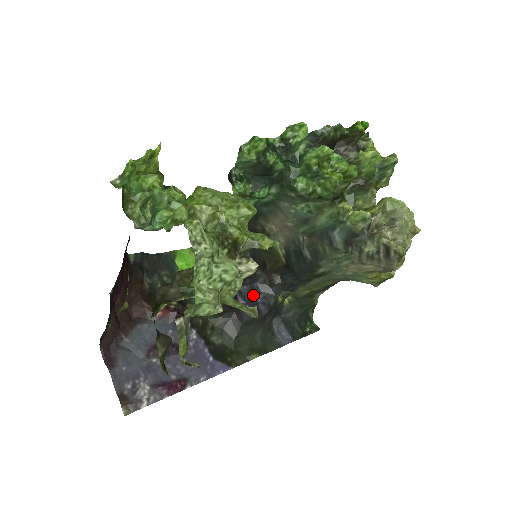
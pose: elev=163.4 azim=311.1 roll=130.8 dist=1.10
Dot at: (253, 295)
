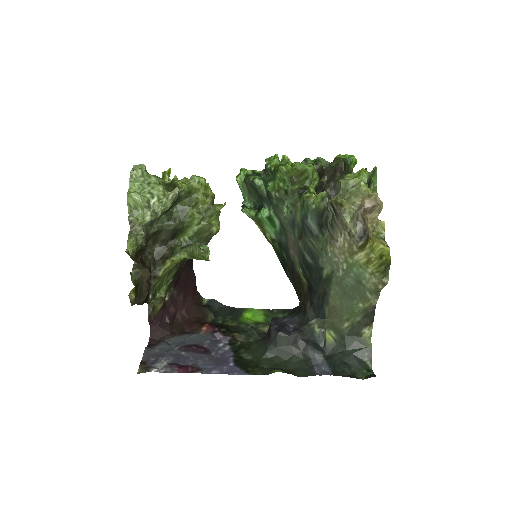
Dot at: (286, 321)
